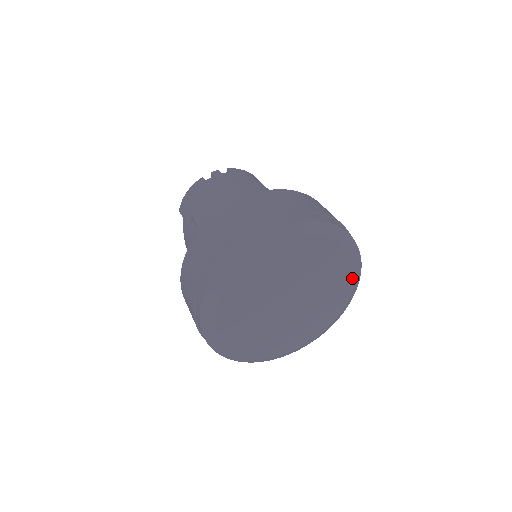
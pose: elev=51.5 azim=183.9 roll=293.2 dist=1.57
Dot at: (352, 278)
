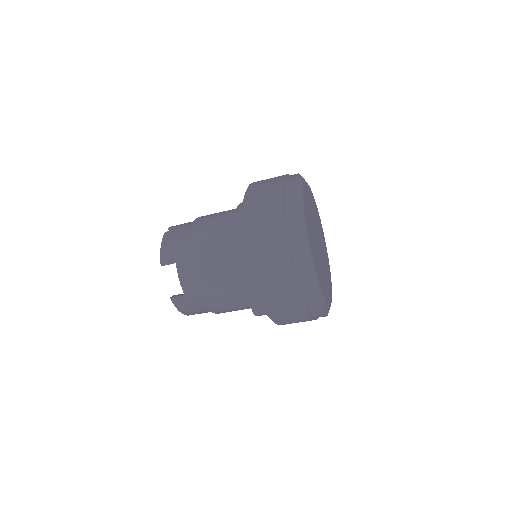
Dot at: (323, 233)
